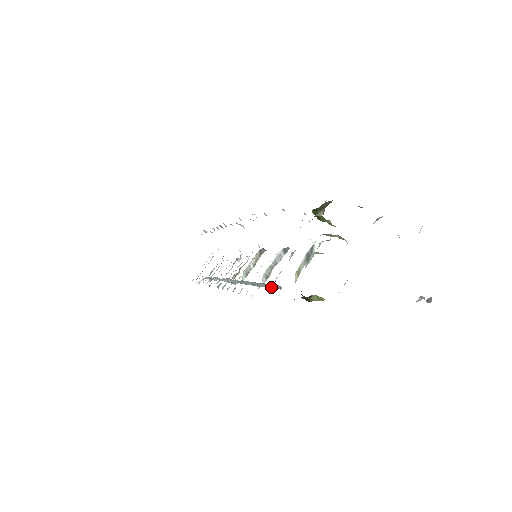
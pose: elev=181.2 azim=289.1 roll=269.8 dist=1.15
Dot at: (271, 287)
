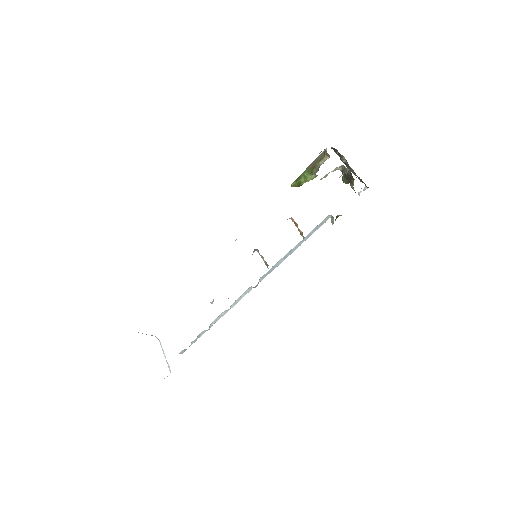
Dot at: (314, 231)
